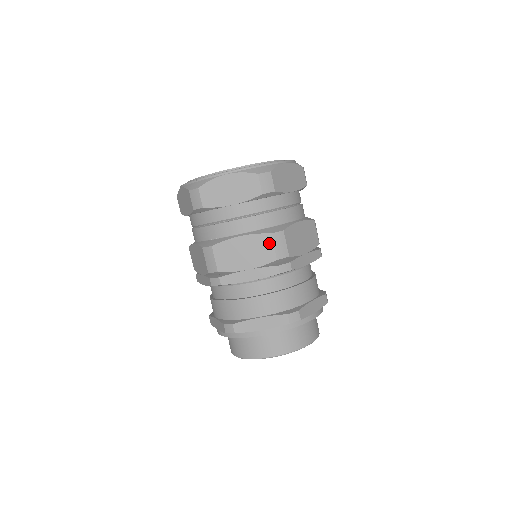
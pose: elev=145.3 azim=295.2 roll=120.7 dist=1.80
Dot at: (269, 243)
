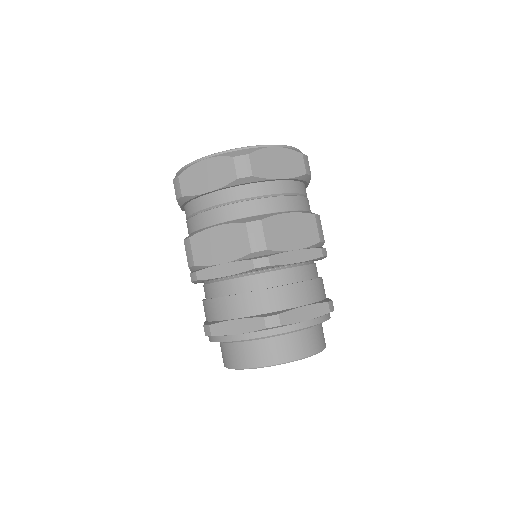
Dot at: (243, 233)
